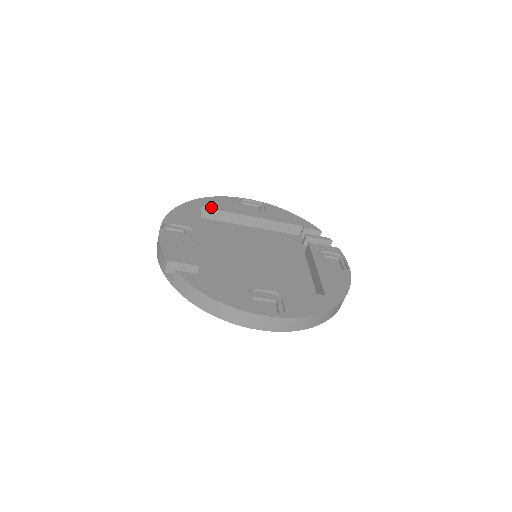
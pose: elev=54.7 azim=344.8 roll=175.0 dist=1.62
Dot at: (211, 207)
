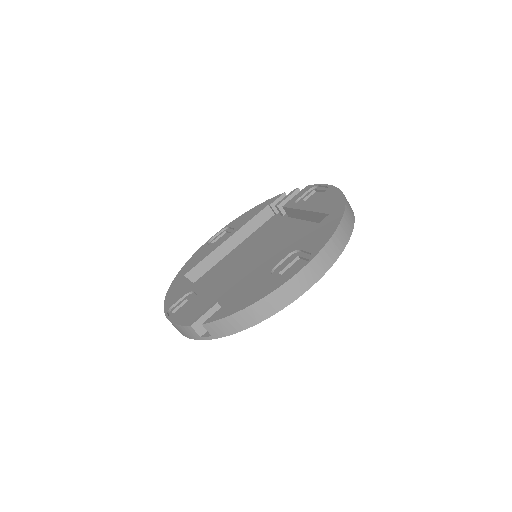
Dot at: (191, 268)
